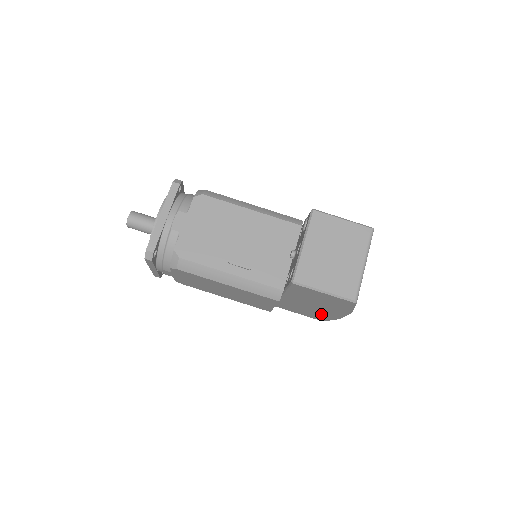
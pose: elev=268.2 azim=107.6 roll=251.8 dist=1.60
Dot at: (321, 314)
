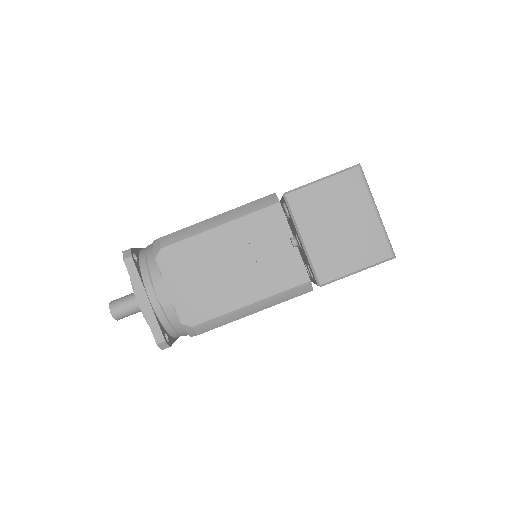
Dot at: occluded
